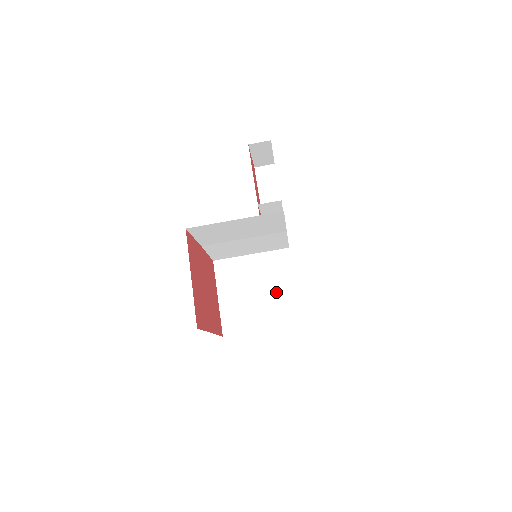
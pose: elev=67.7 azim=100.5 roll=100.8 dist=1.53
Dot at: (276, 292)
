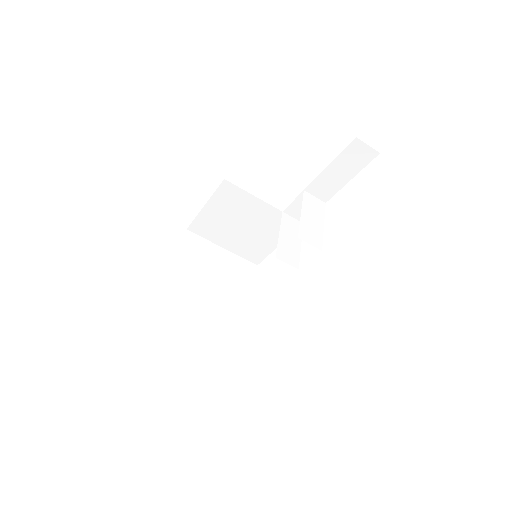
Dot at: (258, 238)
